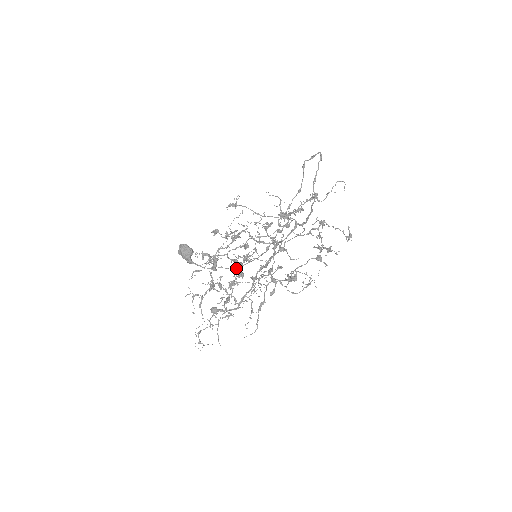
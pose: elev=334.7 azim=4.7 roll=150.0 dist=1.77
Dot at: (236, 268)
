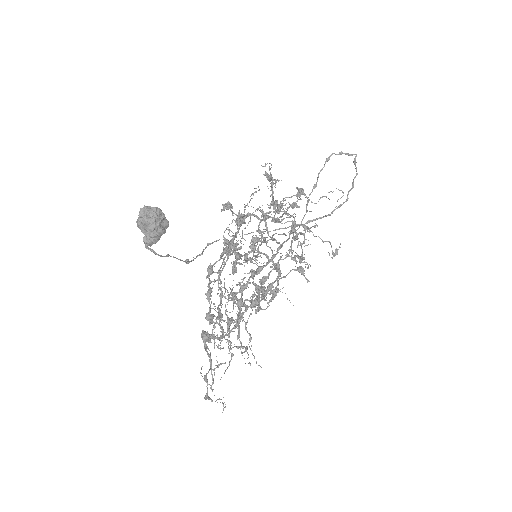
Dot at: occluded
